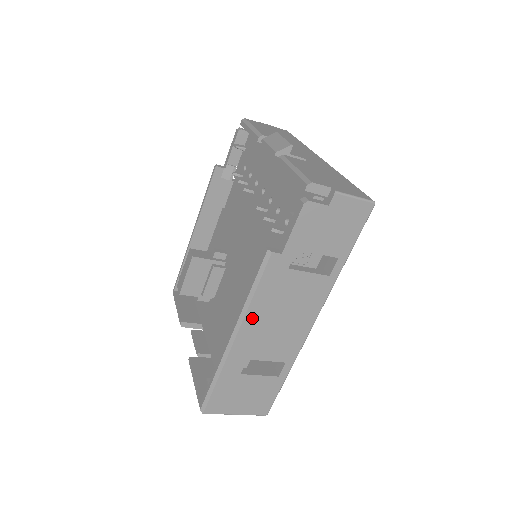
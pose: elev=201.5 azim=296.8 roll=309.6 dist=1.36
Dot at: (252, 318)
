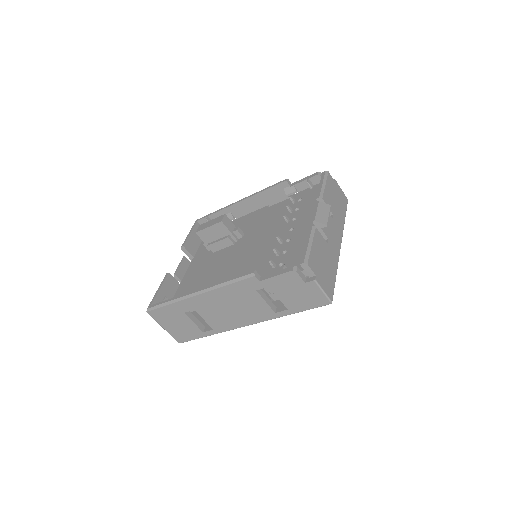
Dot at: (215, 294)
